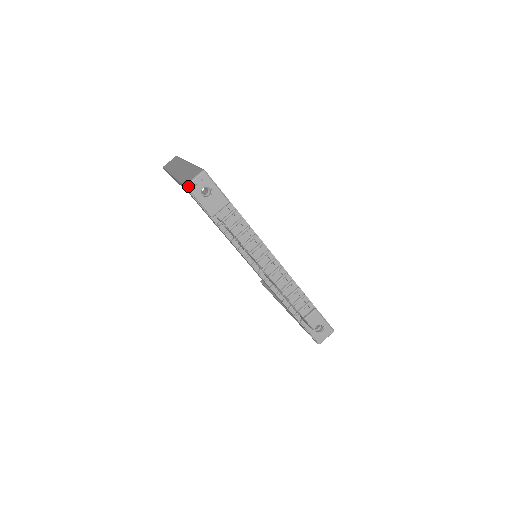
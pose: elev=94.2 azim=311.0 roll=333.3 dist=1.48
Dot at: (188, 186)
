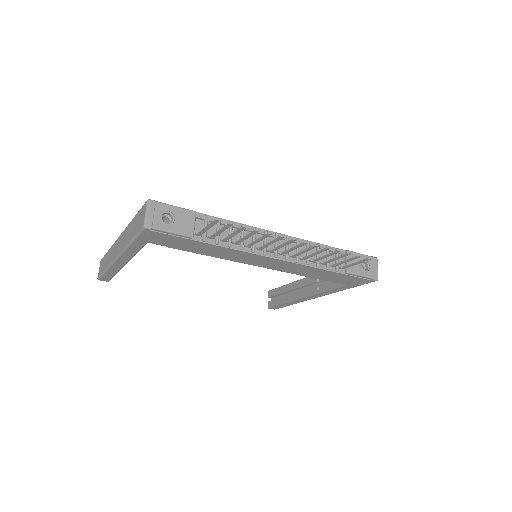
Dot at: (147, 225)
